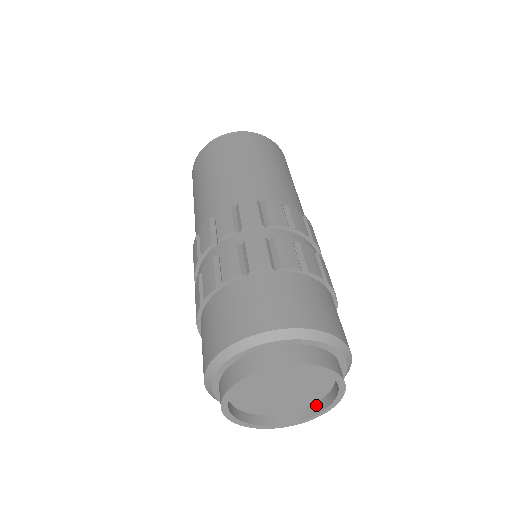
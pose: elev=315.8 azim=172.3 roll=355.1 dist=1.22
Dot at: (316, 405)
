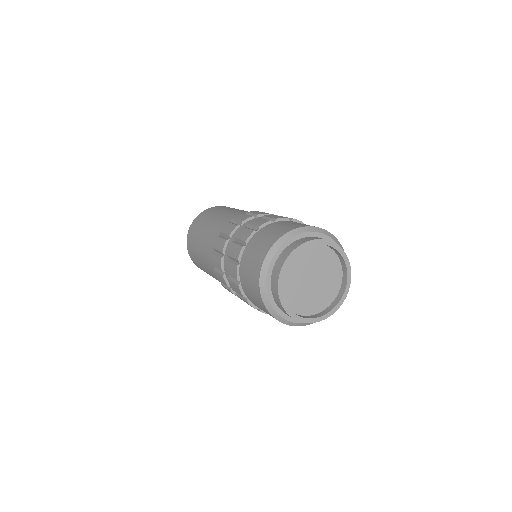
Dot at: (343, 280)
